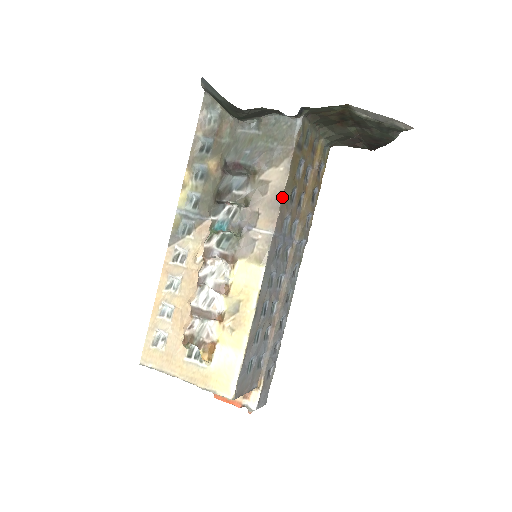
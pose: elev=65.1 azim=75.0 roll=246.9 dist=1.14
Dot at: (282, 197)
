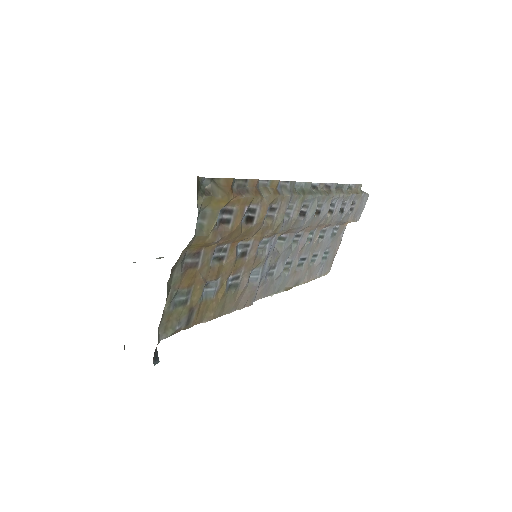
Dot at: (228, 313)
